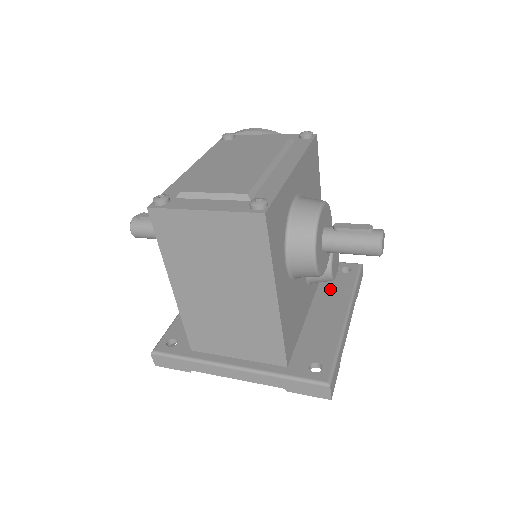
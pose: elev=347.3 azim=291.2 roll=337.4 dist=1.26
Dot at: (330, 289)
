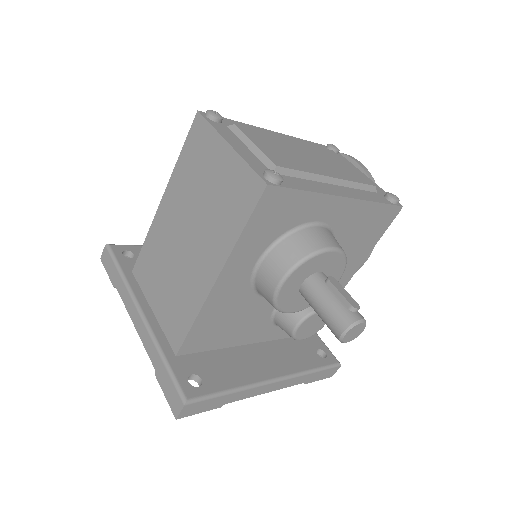
Dot at: (289, 350)
